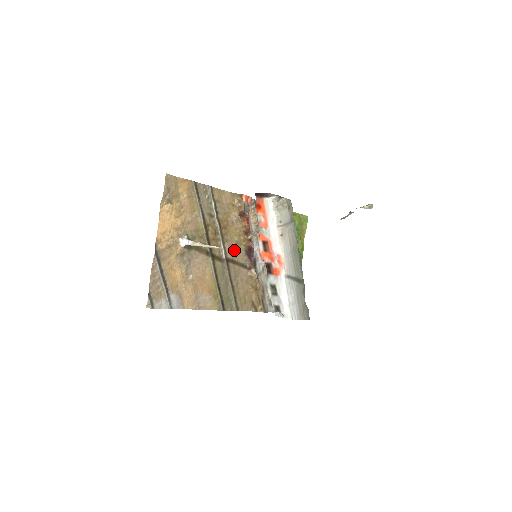
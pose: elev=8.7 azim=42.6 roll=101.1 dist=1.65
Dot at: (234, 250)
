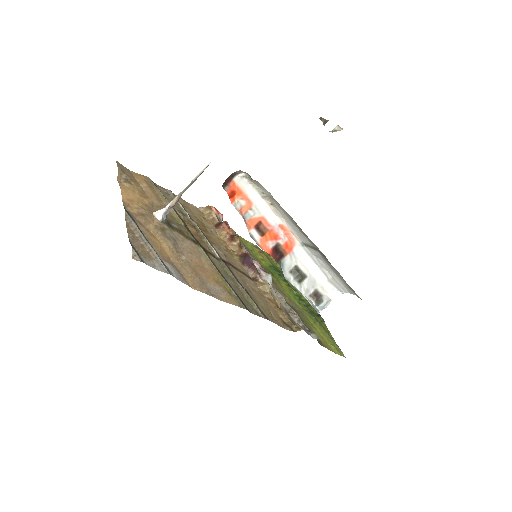
Dot at: (227, 256)
